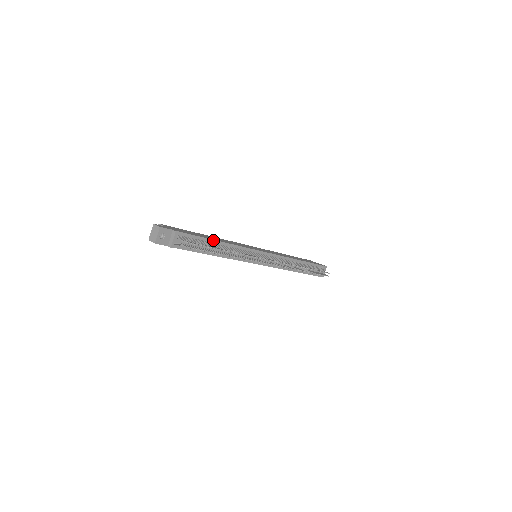
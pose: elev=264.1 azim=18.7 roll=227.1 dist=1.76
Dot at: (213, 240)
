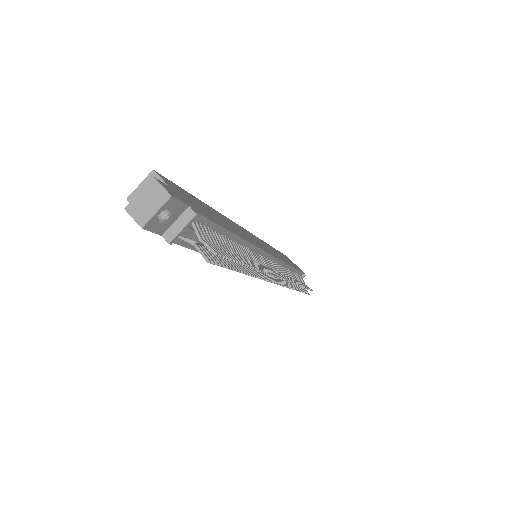
Dot at: (233, 234)
